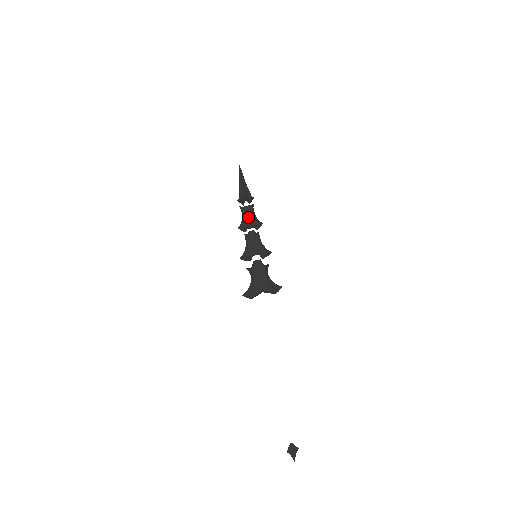
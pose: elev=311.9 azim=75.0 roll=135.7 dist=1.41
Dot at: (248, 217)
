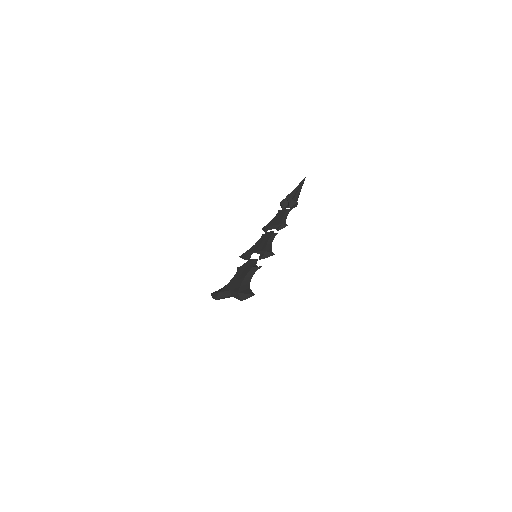
Dot at: (277, 218)
